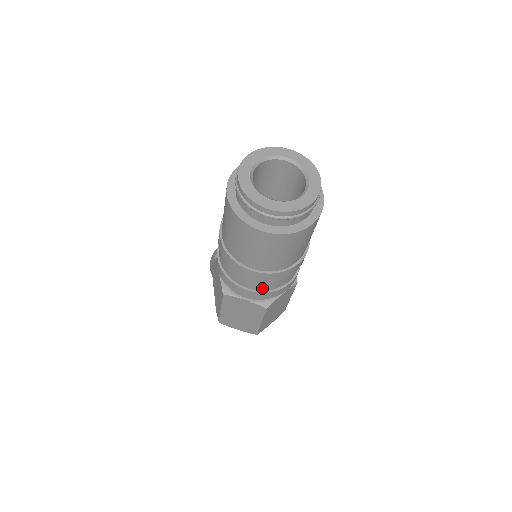
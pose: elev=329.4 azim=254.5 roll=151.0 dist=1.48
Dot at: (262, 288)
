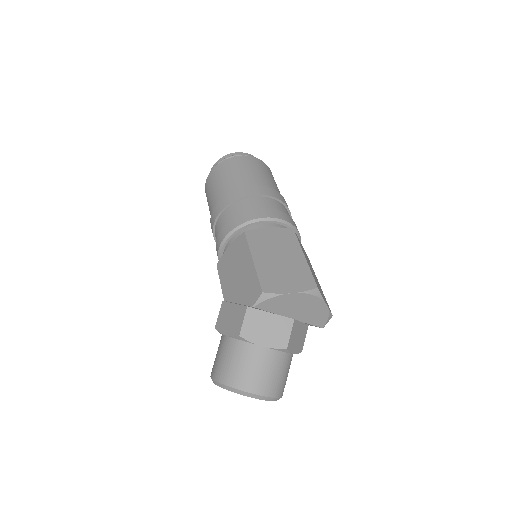
Dot at: (273, 208)
